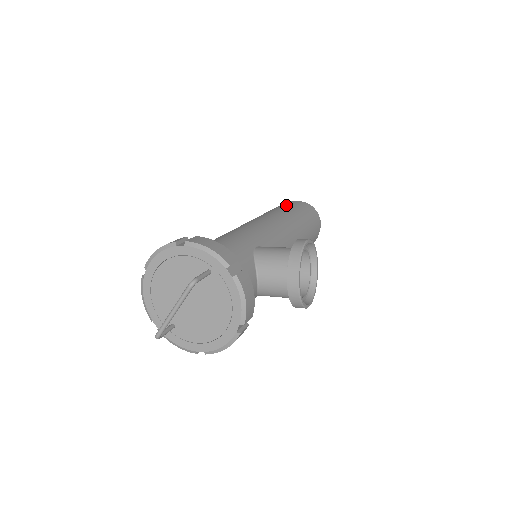
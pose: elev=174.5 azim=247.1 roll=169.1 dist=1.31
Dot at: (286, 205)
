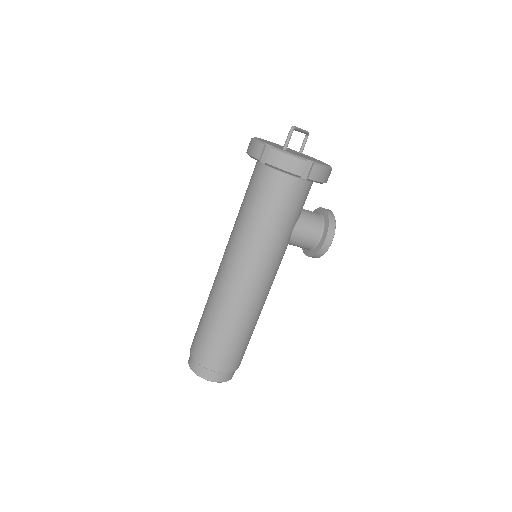
Dot at: occluded
